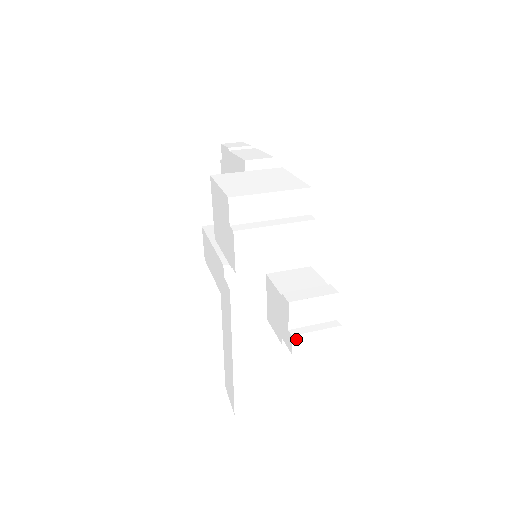
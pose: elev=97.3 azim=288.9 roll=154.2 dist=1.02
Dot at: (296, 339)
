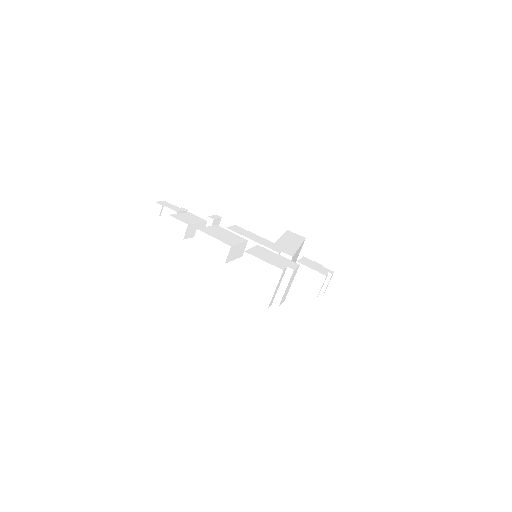
Dot at: occluded
